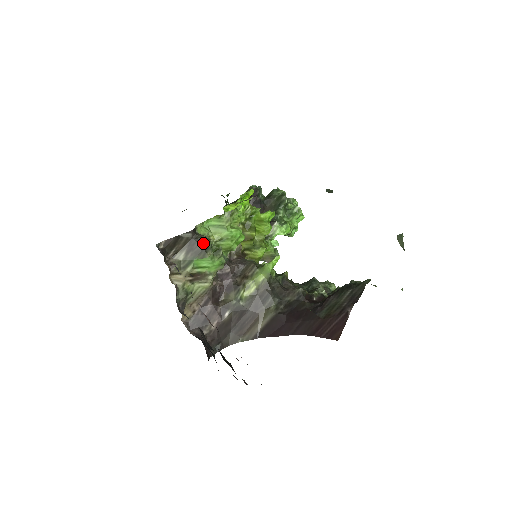
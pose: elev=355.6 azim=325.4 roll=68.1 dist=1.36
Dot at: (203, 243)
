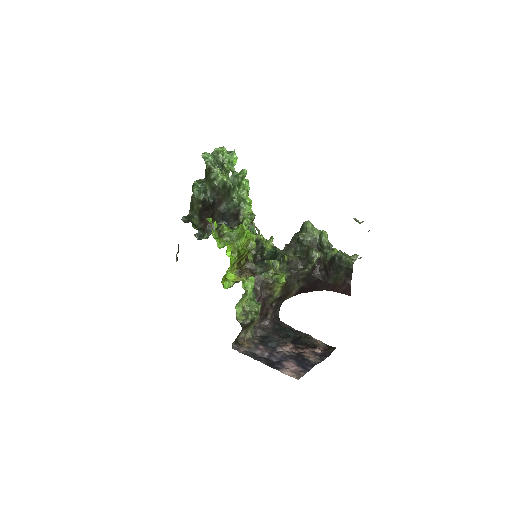
Dot at: (250, 323)
